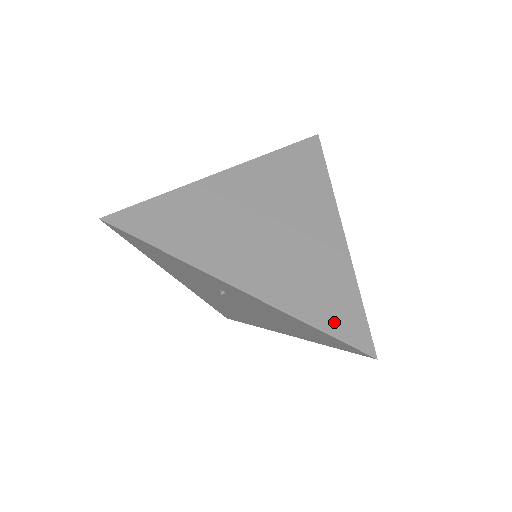
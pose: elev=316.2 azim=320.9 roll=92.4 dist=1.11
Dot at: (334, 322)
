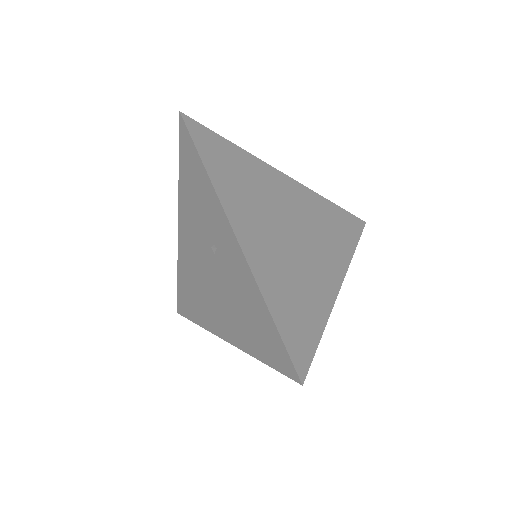
Dot at: (289, 328)
